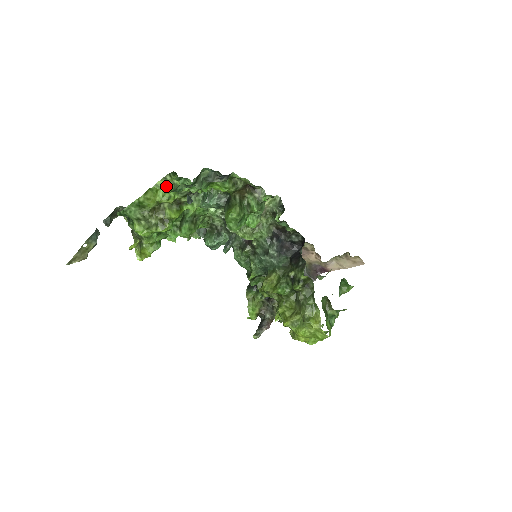
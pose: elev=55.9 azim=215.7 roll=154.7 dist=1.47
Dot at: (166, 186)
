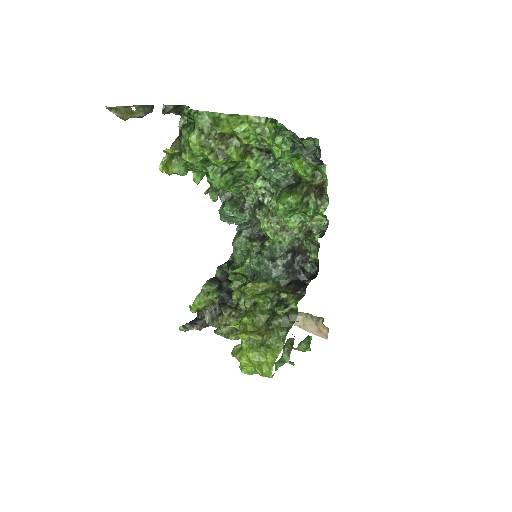
Dot at: (255, 125)
